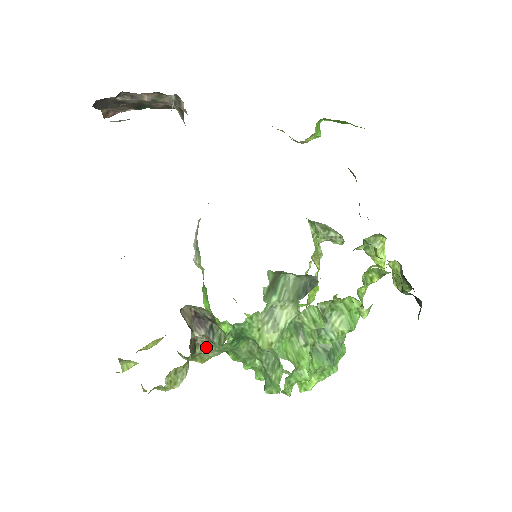
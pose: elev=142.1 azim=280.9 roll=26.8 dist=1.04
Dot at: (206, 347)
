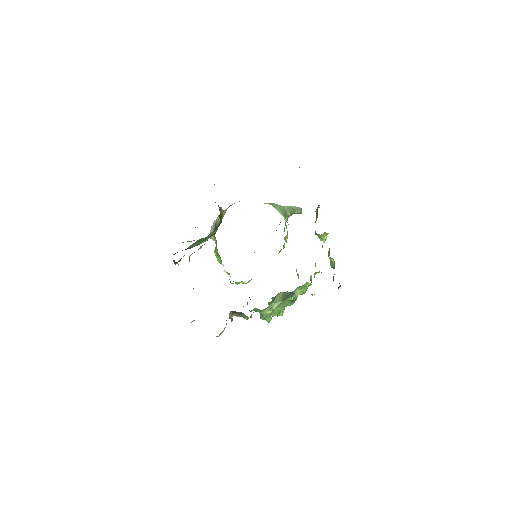
Dot at: (236, 316)
